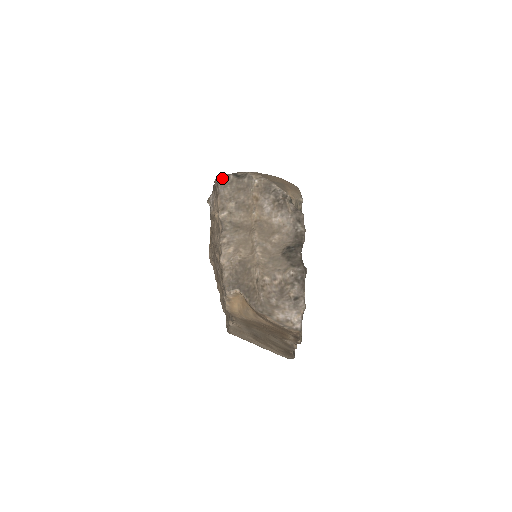
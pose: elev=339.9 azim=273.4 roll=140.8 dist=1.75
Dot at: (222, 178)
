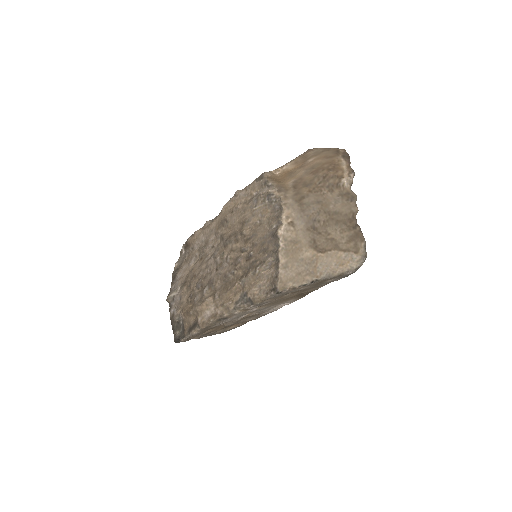
Dot at: occluded
